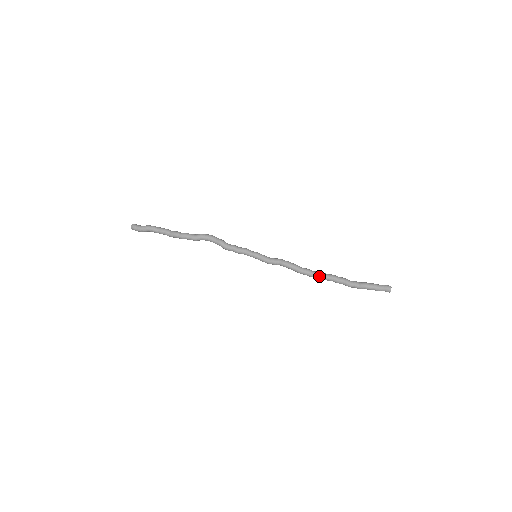
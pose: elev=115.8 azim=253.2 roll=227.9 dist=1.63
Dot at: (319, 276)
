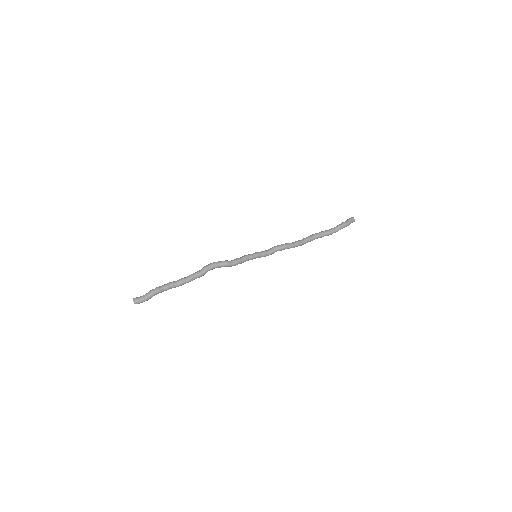
Dot at: (308, 241)
